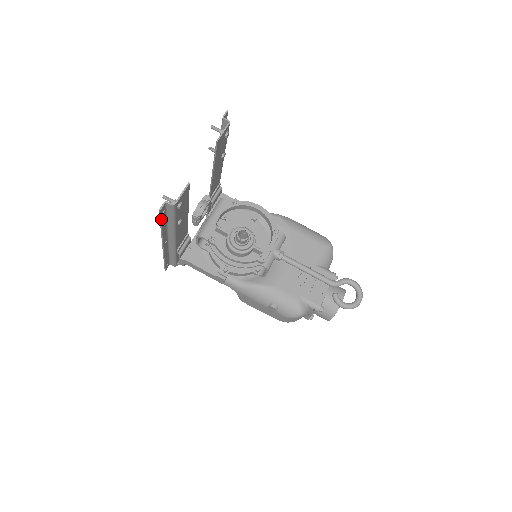
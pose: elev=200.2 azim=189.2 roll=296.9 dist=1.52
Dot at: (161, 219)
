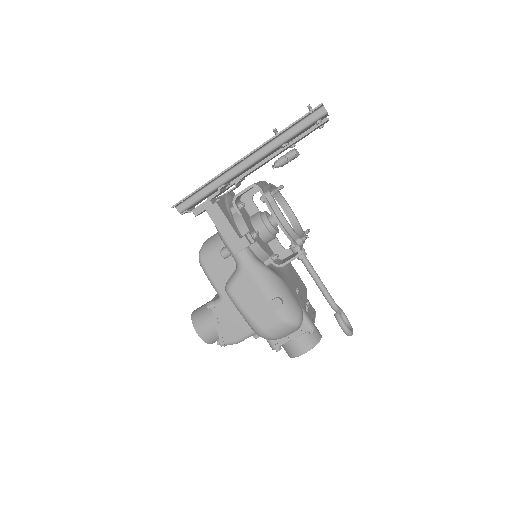
Dot at: (303, 117)
